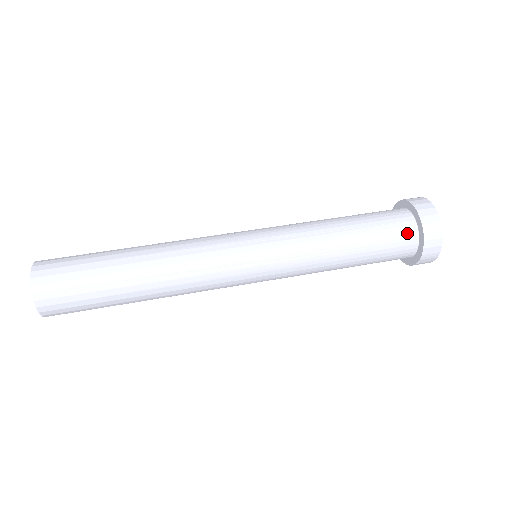
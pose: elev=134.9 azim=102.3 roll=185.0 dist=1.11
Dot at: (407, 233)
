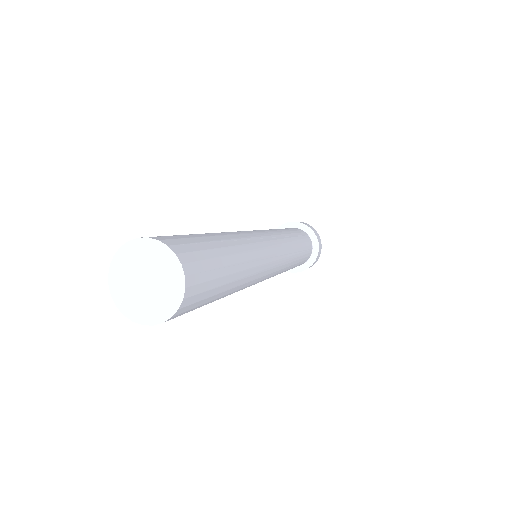
Dot at: (310, 243)
